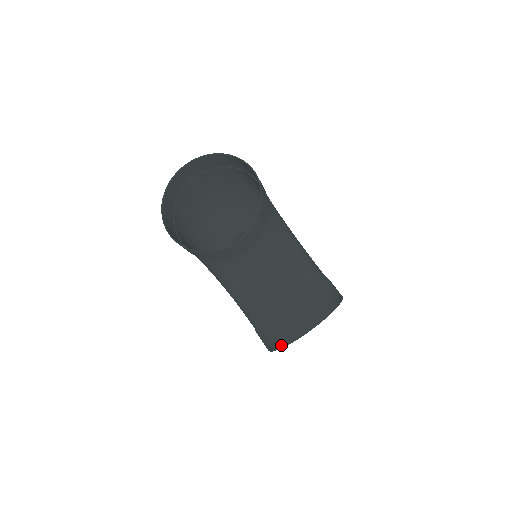
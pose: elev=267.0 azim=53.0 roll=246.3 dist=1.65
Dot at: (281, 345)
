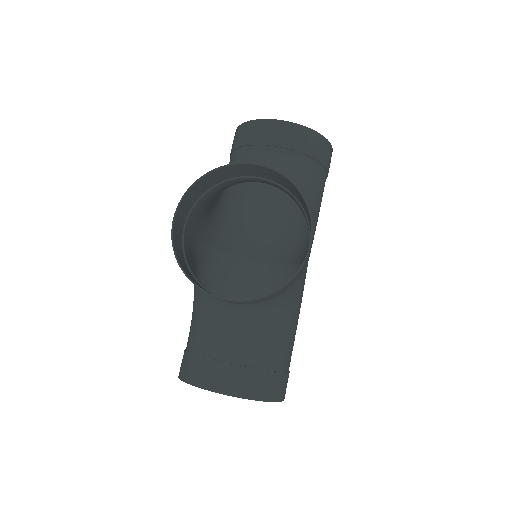
Dot at: (180, 262)
